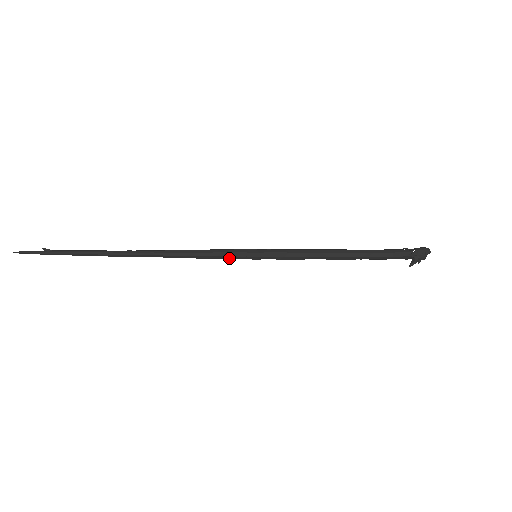
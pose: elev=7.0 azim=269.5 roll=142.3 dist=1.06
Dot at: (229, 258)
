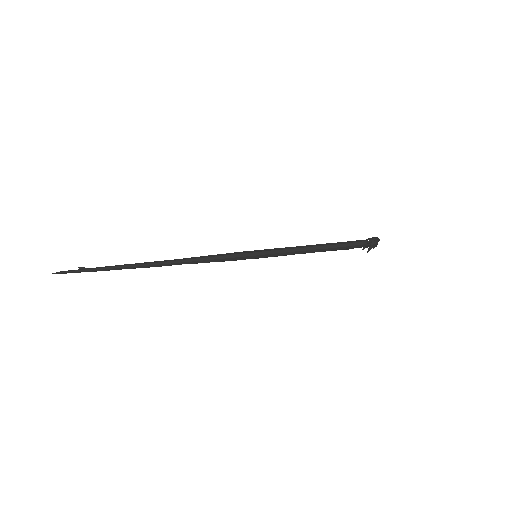
Dot at: (236, 259)
